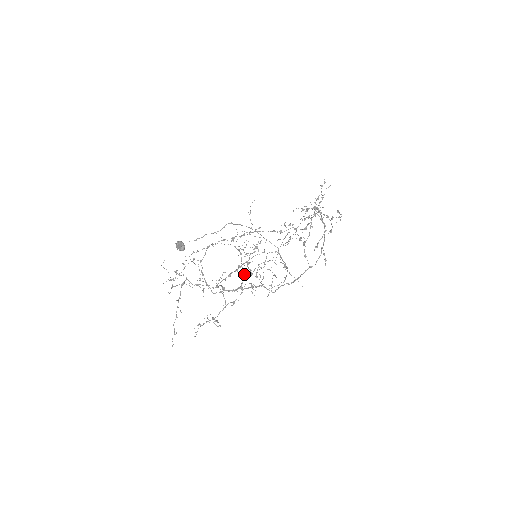
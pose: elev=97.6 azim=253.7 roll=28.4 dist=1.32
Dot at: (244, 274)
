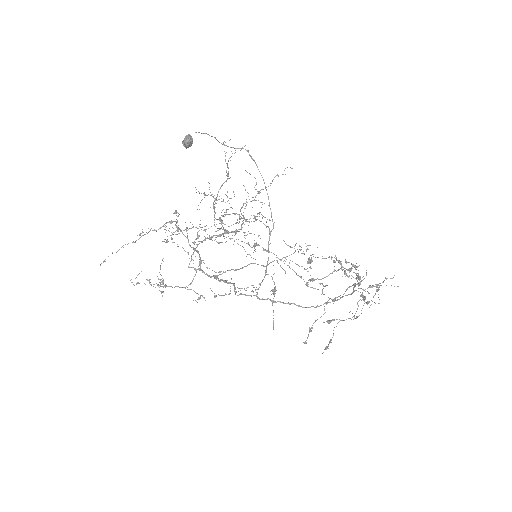
Dot at: occluded
